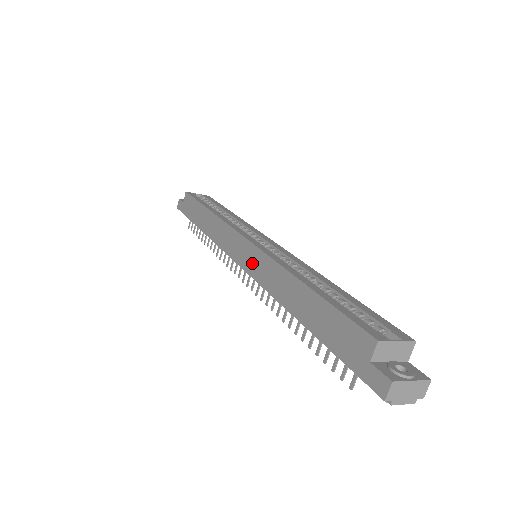
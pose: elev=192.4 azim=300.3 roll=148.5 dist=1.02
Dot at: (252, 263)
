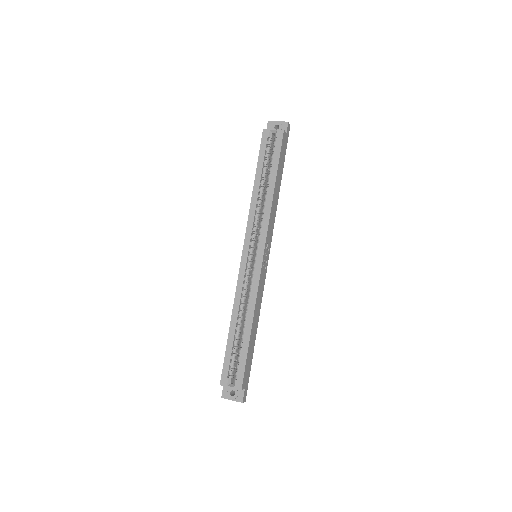
Dot at: occluded
